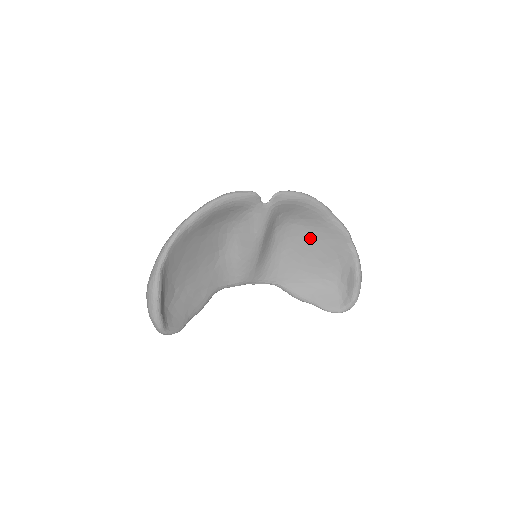
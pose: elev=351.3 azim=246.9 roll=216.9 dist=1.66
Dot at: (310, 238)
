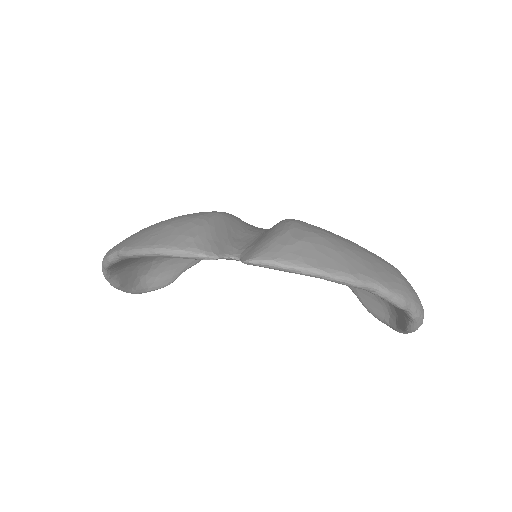
Dot at: occluded
